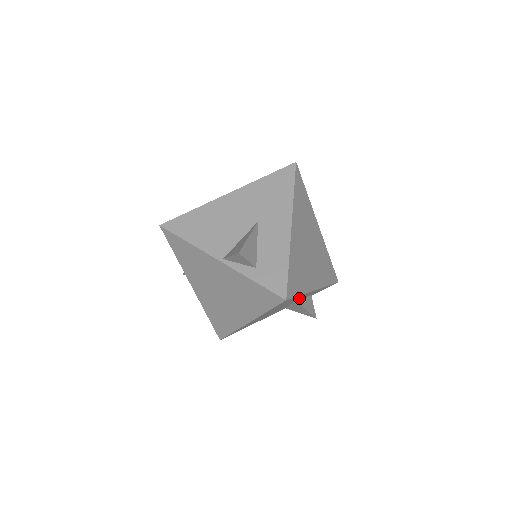
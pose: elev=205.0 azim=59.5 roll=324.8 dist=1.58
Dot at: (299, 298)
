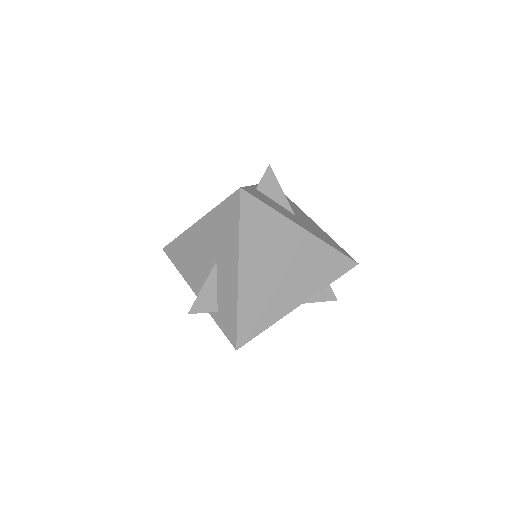
Dot at: occluded
